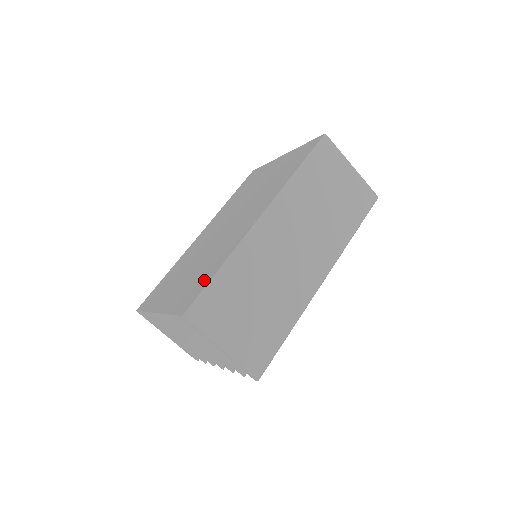
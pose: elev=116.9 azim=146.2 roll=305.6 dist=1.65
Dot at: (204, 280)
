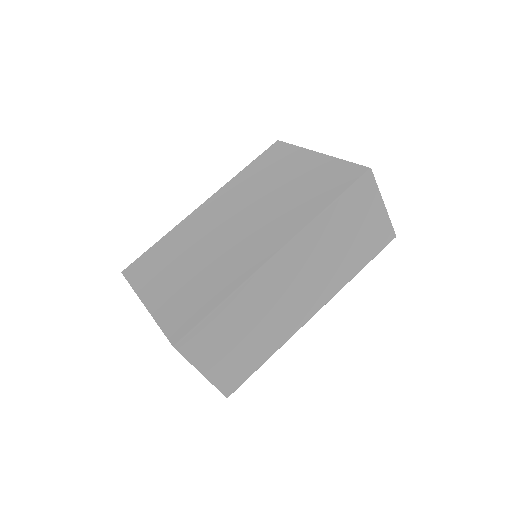
Dot at: (201, 306)
